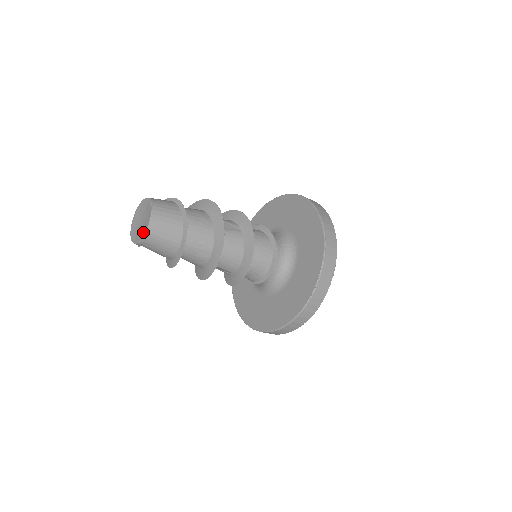
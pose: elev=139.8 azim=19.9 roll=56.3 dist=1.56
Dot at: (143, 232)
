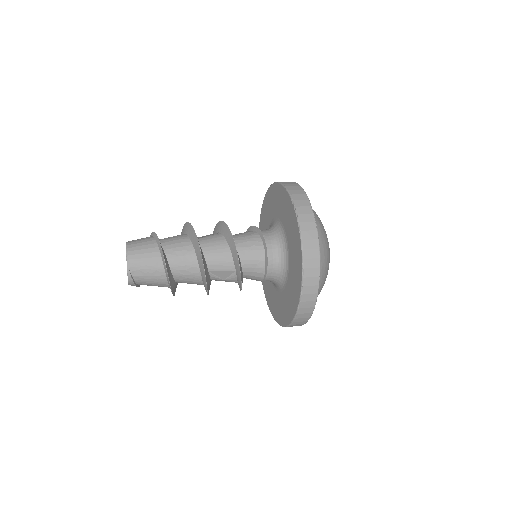
Dot at: (127, 264)
